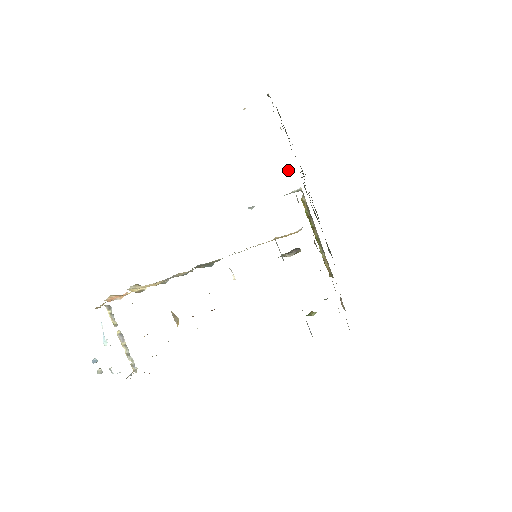
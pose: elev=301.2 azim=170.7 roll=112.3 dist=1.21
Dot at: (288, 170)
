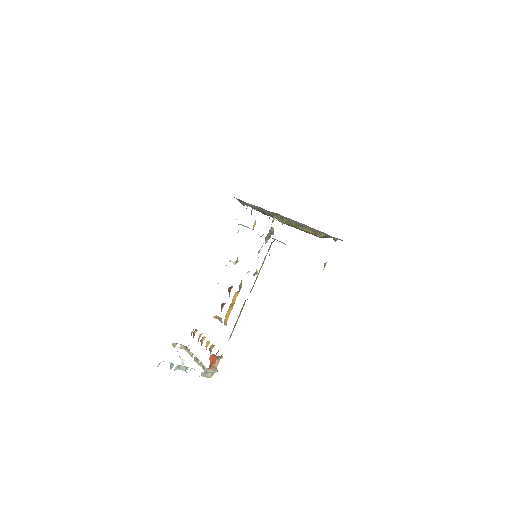
Dot at: (237, 199)
